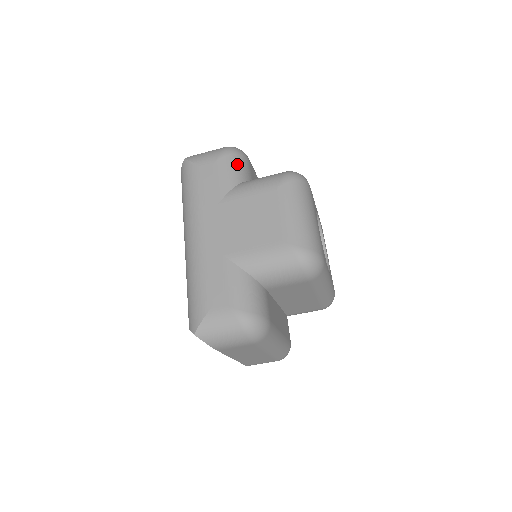
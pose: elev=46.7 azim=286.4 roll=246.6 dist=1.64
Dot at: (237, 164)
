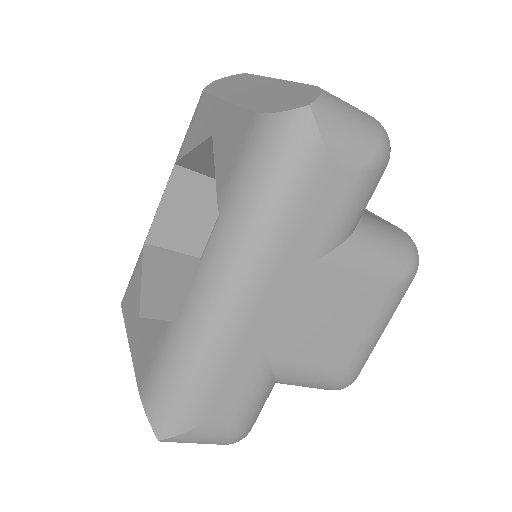
Dot at: (374, 190)
